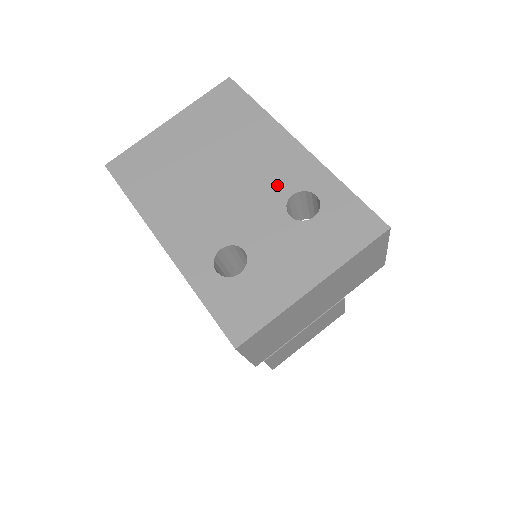
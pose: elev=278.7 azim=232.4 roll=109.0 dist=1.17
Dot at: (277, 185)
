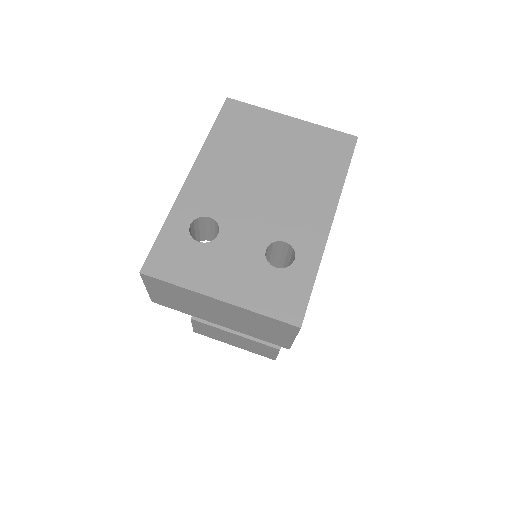
Dot at: (286, 226)
